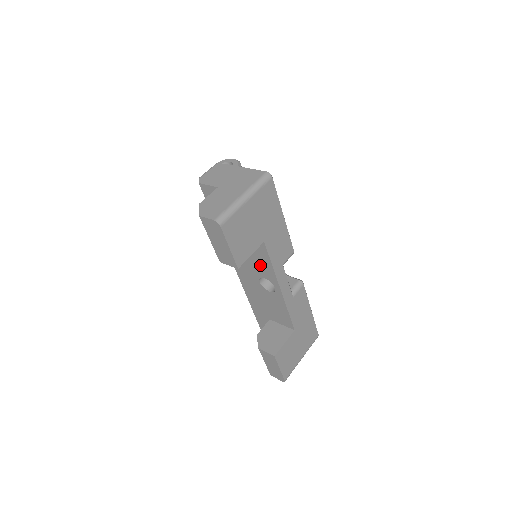
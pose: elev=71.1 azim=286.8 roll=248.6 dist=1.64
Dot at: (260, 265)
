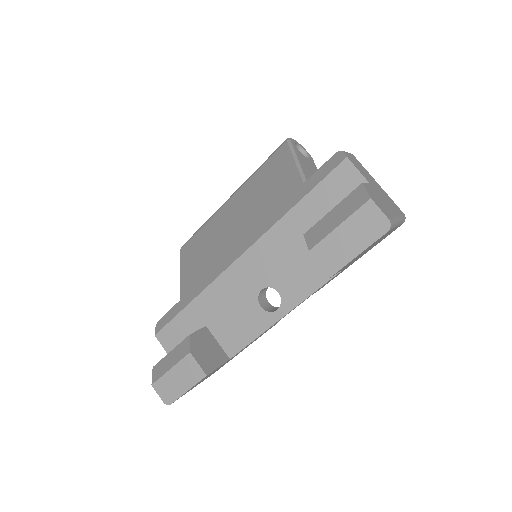
Dot at: (295, 279)
